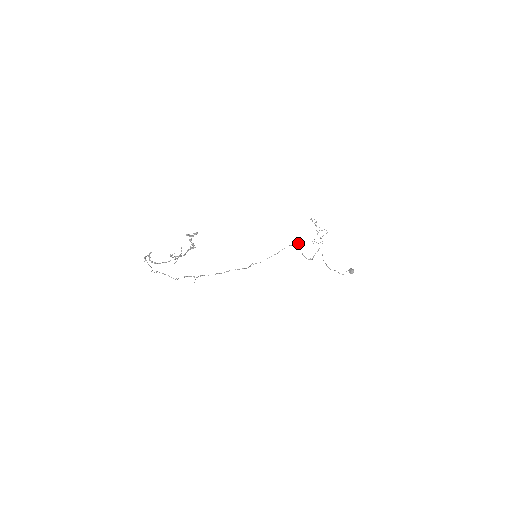
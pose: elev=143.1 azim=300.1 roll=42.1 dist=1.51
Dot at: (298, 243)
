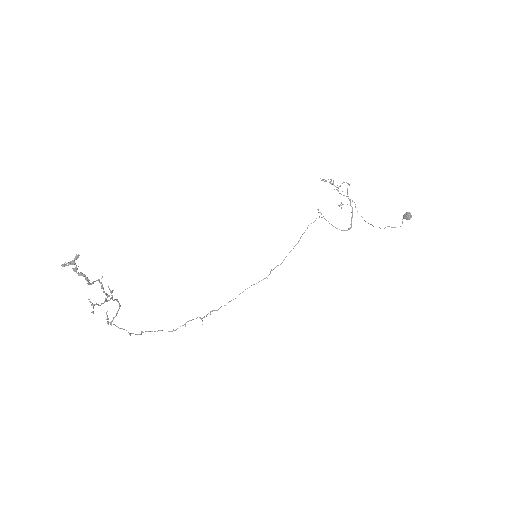
Dot at: occluded
